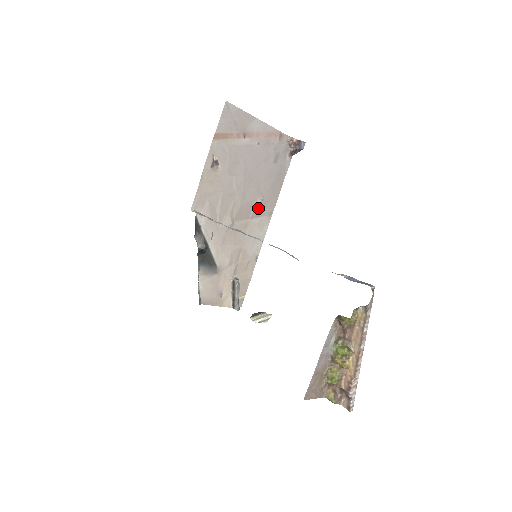
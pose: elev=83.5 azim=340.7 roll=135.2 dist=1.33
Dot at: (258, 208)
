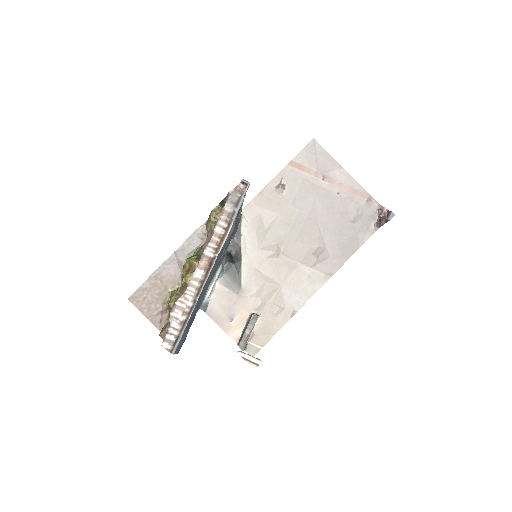
Dot at: (314, 257)
